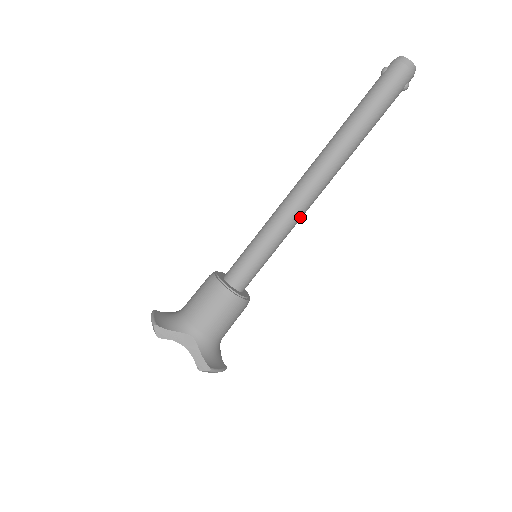
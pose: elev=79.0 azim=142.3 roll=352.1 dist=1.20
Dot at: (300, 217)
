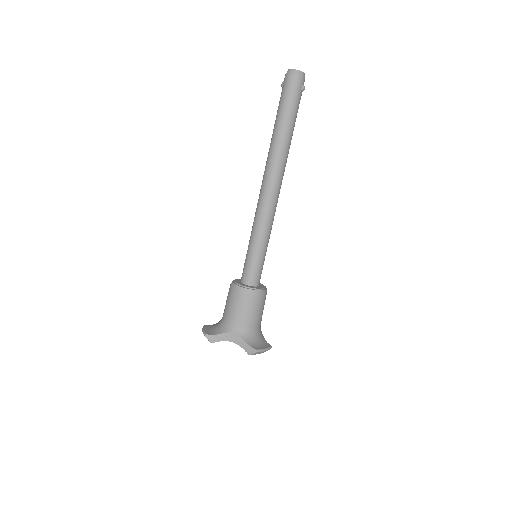
Dot at: (273, 214)
